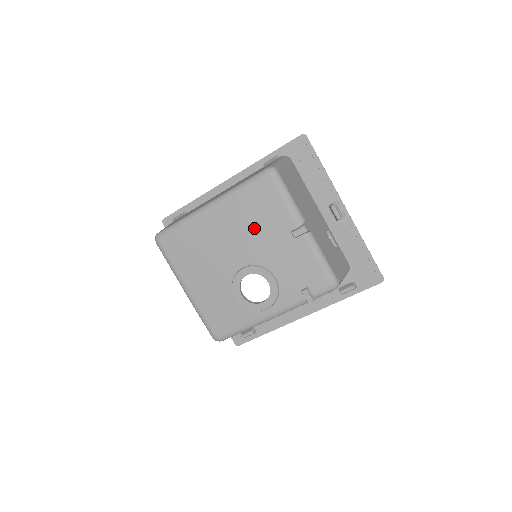
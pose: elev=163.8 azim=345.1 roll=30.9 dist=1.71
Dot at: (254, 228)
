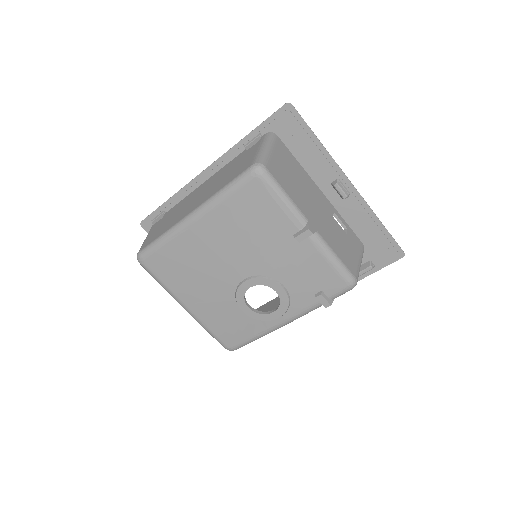
Dot at: (249, 237)
